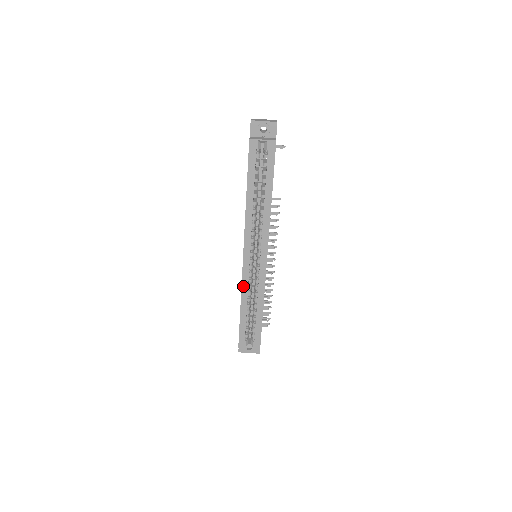
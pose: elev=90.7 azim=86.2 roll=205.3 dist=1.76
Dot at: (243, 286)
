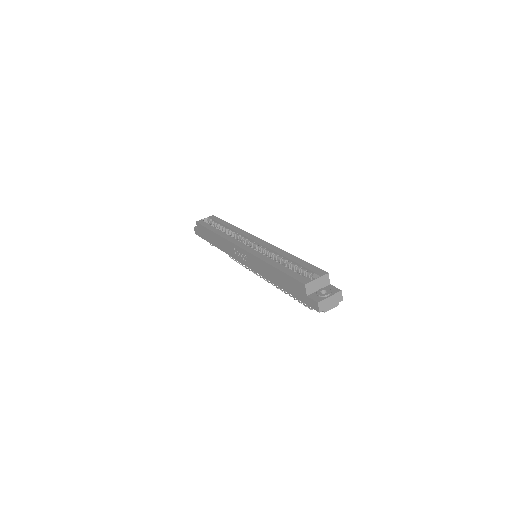
Dot at: (258, 256)
